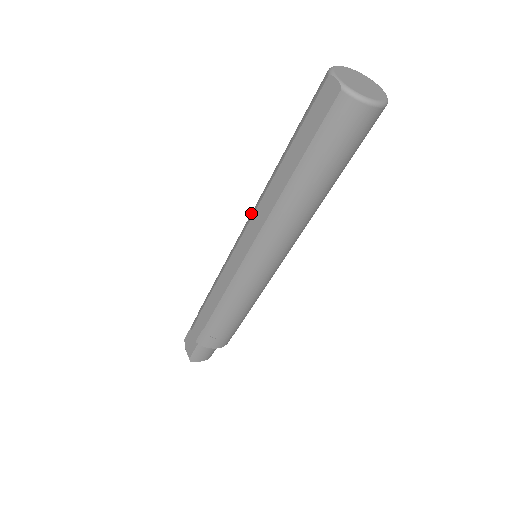
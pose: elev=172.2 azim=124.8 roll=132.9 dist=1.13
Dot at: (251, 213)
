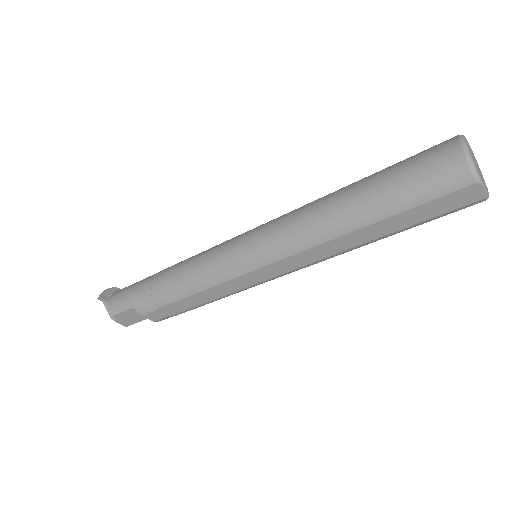
Dot at: (289, 247)
